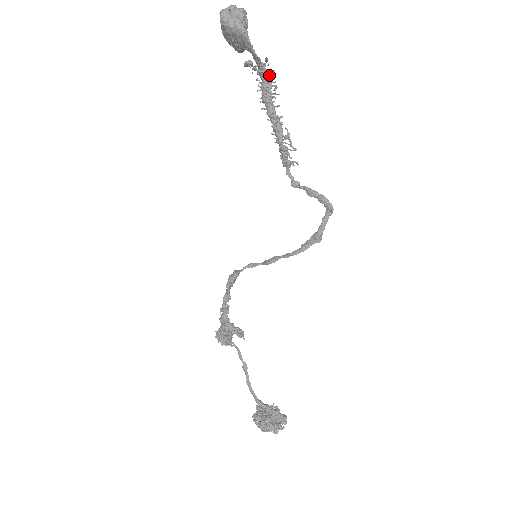
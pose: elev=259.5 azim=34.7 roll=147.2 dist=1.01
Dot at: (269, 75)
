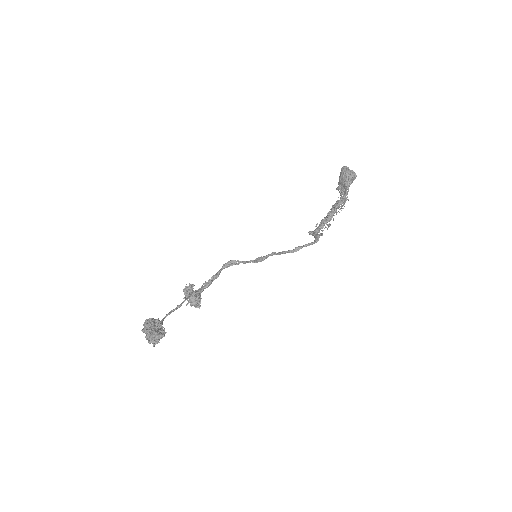
Dot at: (344, 198)
